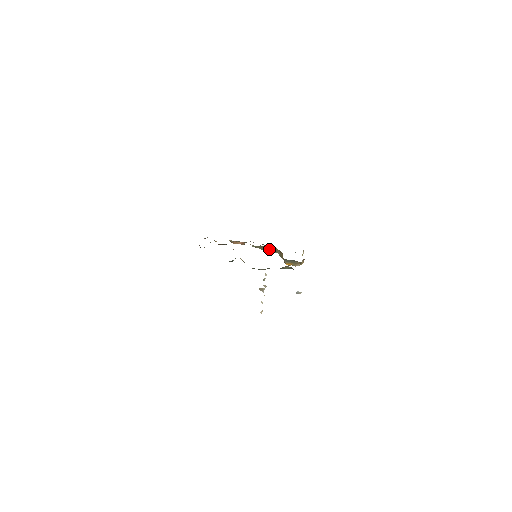
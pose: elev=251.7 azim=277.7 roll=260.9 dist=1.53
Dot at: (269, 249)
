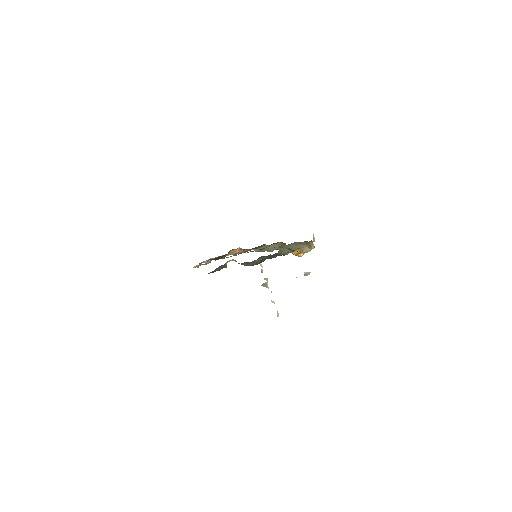
Dot at: occluded
